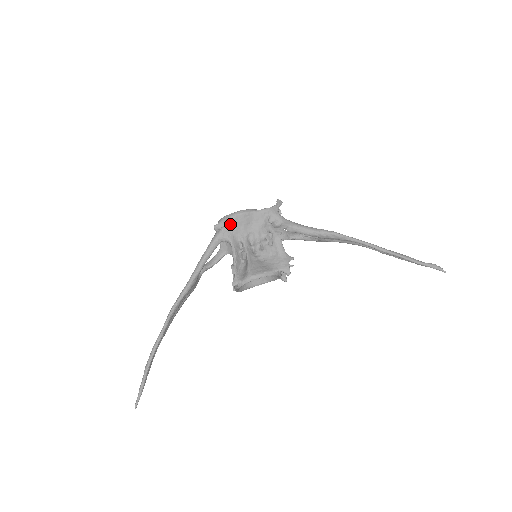
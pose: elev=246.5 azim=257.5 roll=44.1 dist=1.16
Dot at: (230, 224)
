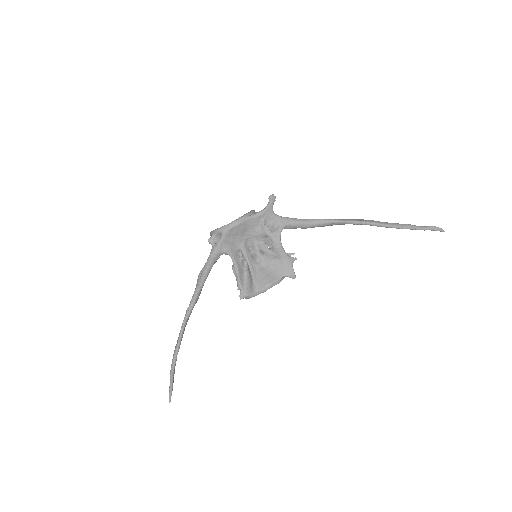
Dot at: (225, 238)
